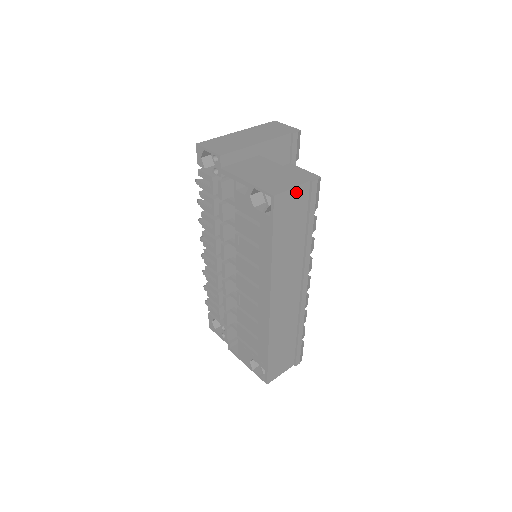
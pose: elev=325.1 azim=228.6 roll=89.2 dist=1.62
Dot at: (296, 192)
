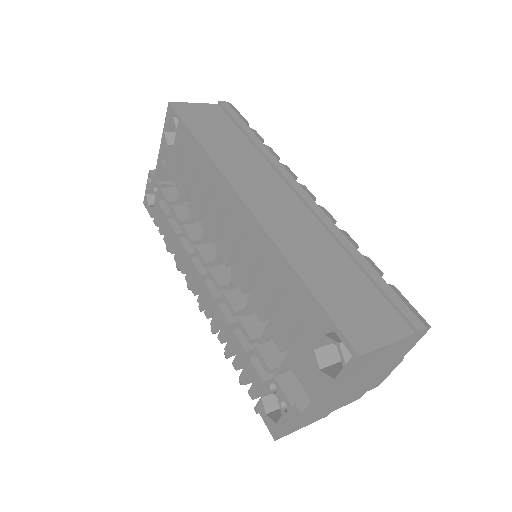
Dot at: (202, 107)
